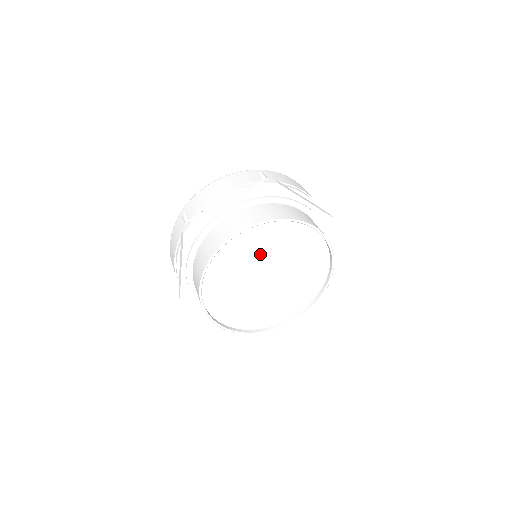
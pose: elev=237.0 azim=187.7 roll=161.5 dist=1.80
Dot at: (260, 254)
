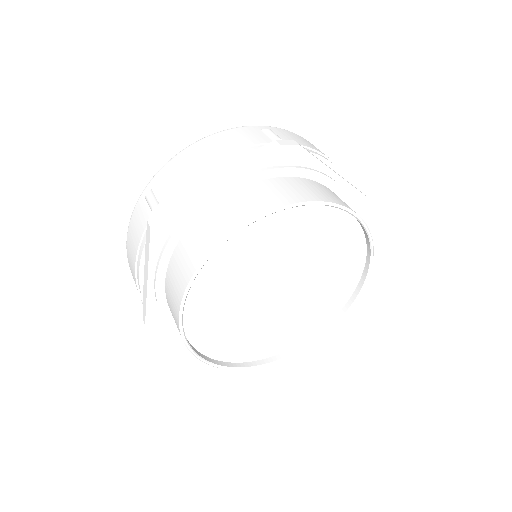
Dot at: (315, 256)
